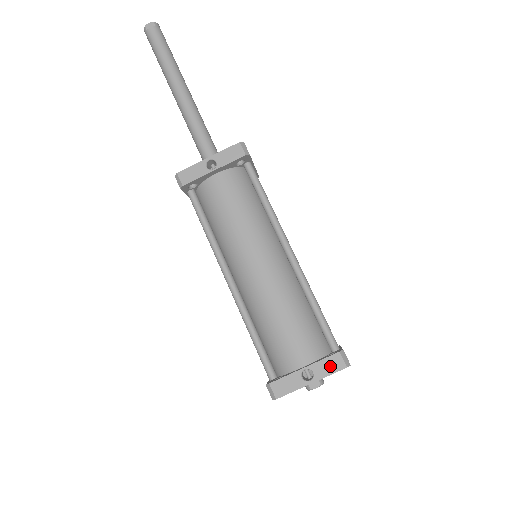
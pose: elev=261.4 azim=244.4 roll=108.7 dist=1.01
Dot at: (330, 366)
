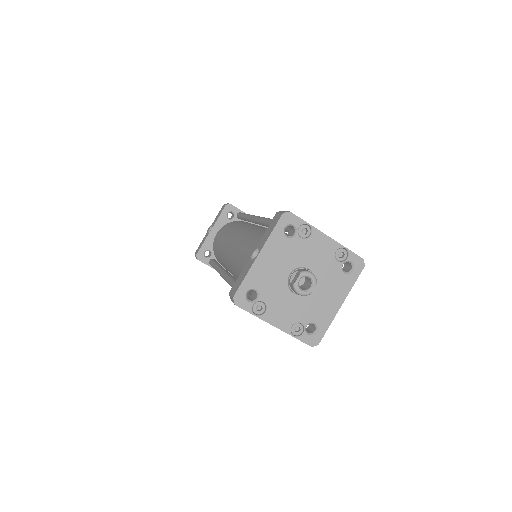
Dot at: (270, 228)
